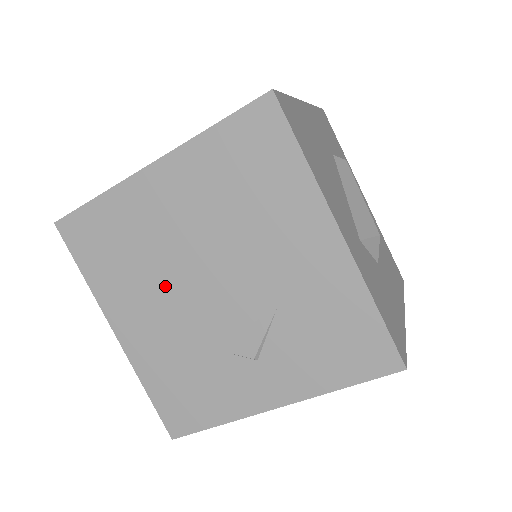
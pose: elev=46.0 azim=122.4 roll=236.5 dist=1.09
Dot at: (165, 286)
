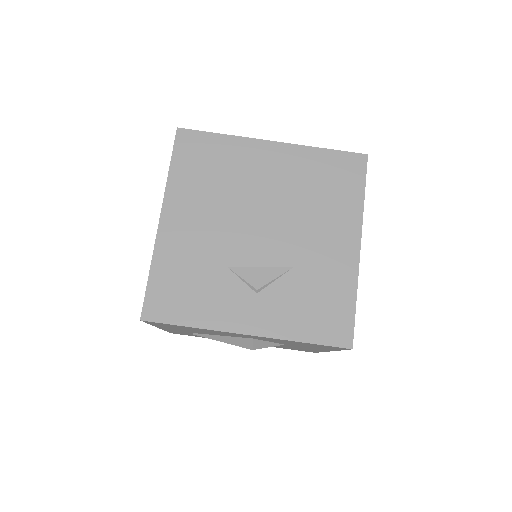
Dot at: (227, 211)
